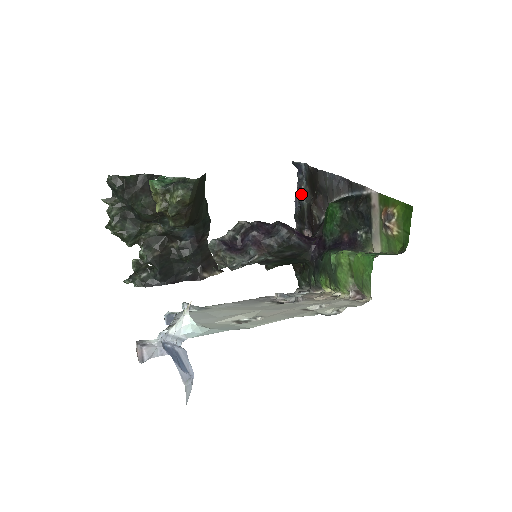
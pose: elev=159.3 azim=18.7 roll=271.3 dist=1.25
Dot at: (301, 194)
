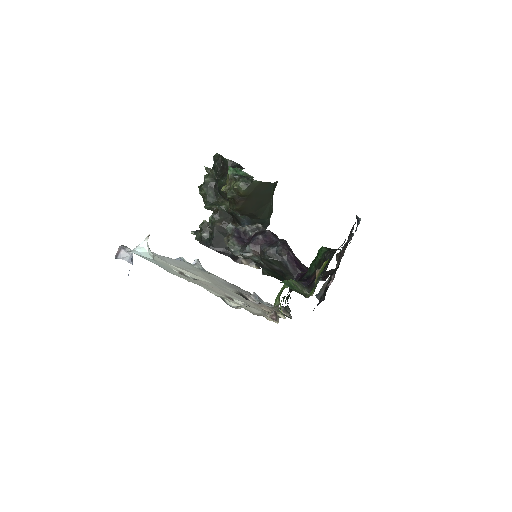
Dot at: occluded
